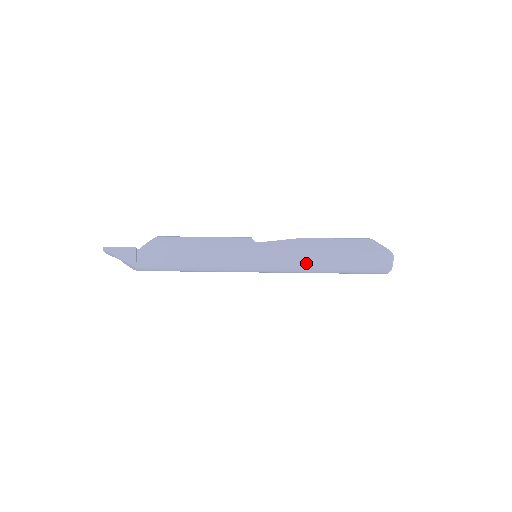
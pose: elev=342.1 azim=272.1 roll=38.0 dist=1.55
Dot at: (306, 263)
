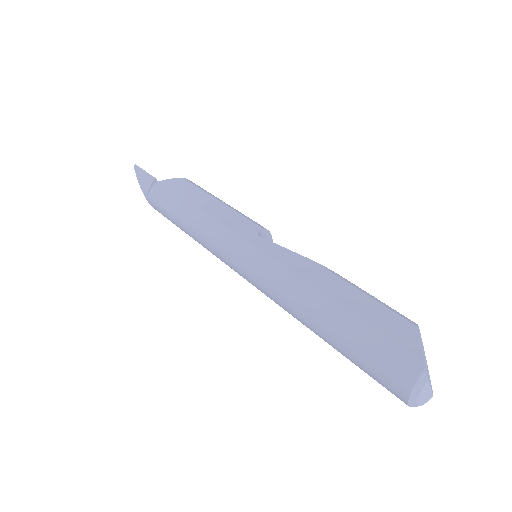
Dot at: (289, 298)
